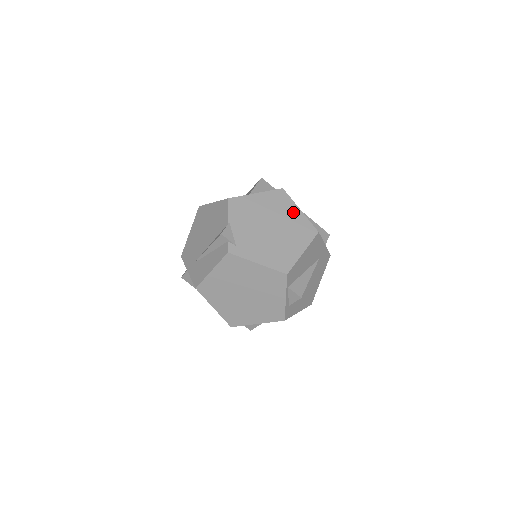
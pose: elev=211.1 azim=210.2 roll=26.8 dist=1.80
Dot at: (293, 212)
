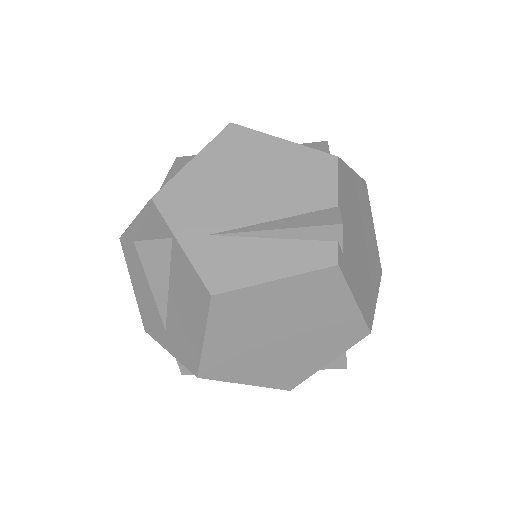
Dot at: (371, 227)
